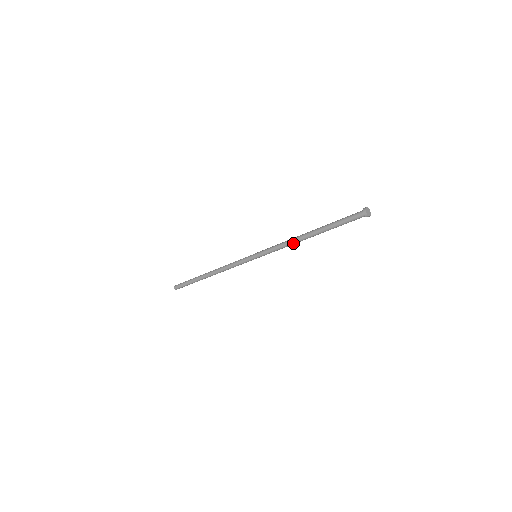
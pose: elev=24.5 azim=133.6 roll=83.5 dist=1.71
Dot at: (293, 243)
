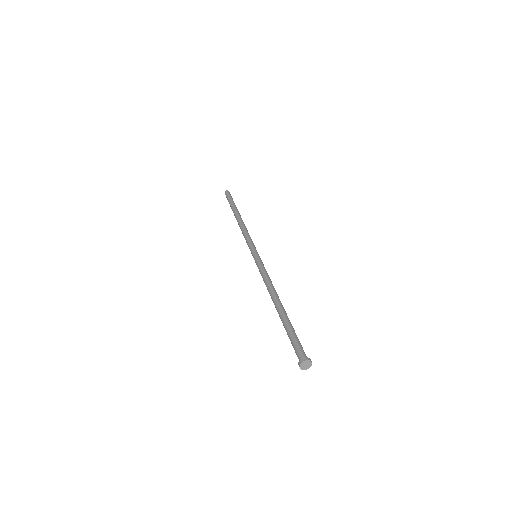
Dot at: occluded
